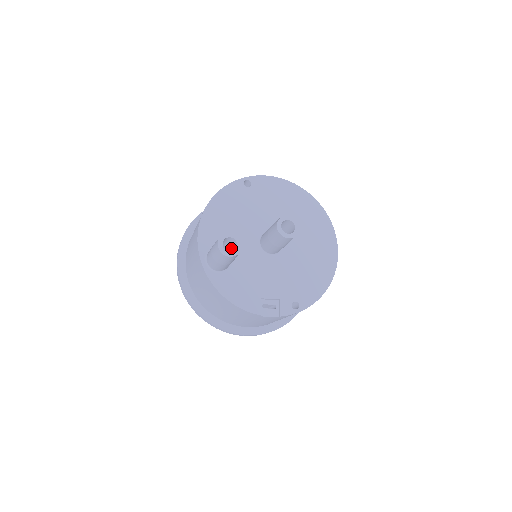
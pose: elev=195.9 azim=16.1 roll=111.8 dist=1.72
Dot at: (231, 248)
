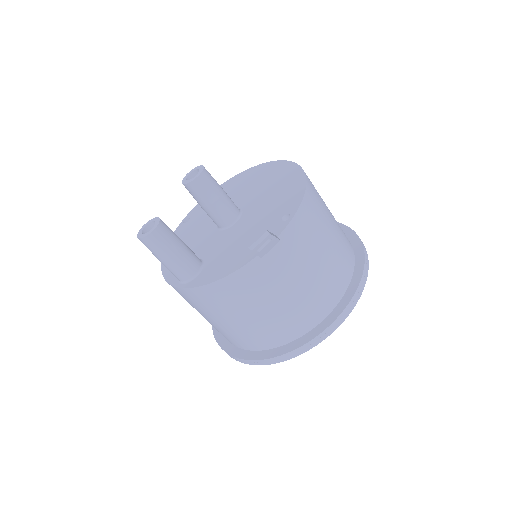
Dot at: occluded
